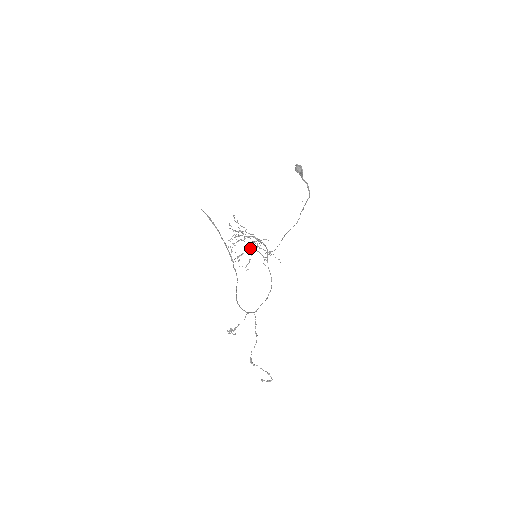
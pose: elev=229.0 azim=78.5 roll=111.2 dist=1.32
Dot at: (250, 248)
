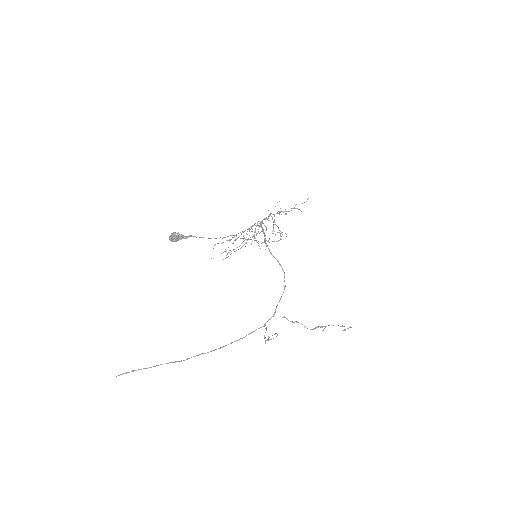
Dot at: occluded
